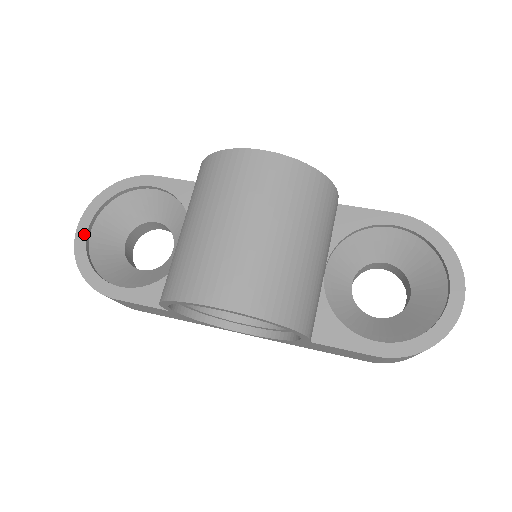
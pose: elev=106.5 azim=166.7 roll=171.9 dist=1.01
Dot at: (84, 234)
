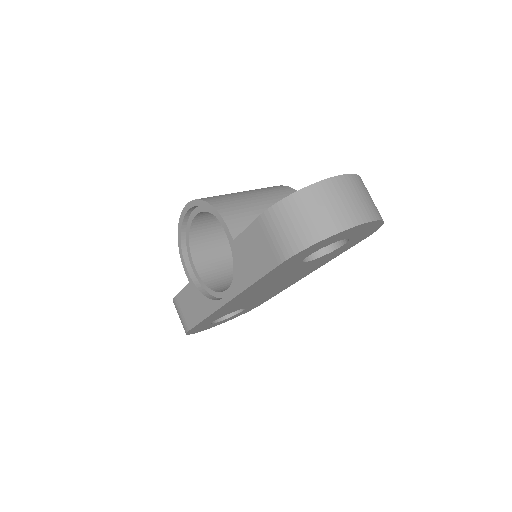
Dot at: occluded
